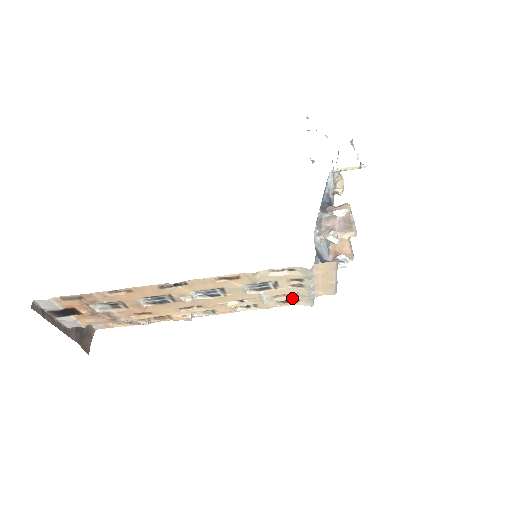
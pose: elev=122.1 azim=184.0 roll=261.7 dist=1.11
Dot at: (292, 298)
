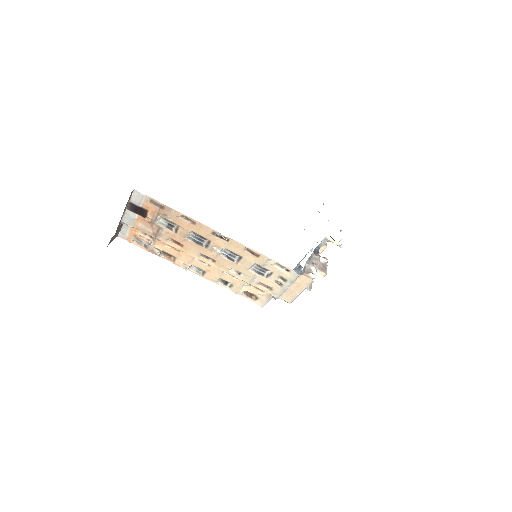
Dot at: (266, 290)
